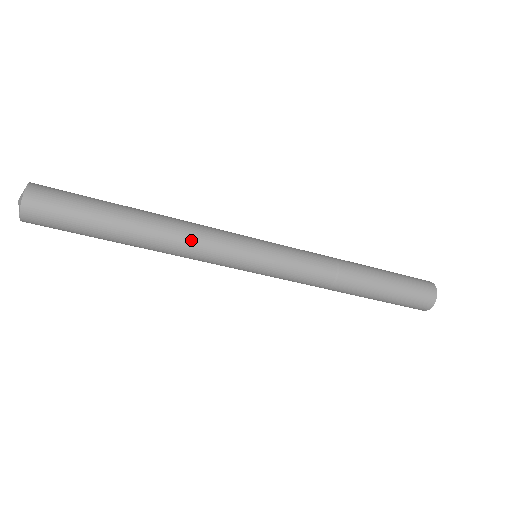
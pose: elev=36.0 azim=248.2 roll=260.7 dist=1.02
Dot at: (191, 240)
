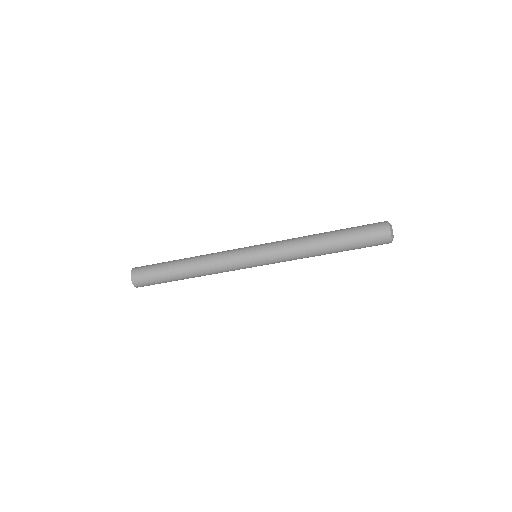
Dot at: (213, 269)
